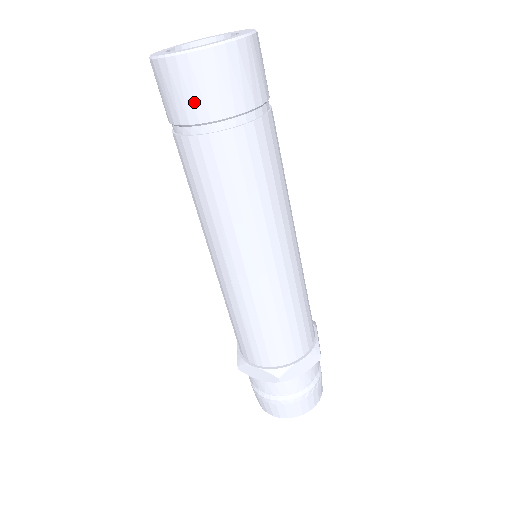
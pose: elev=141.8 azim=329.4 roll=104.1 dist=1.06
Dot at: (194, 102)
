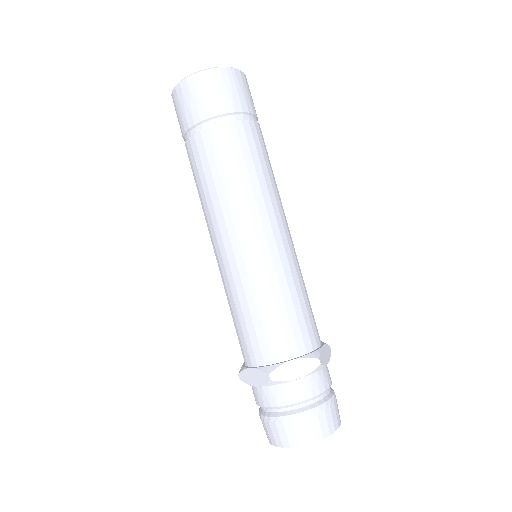
Dot at: (190, 110)
